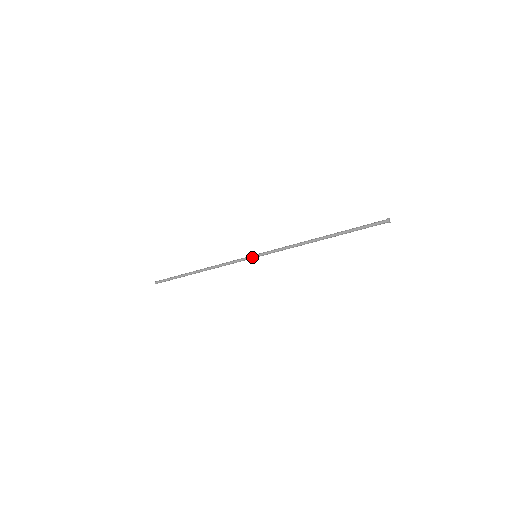
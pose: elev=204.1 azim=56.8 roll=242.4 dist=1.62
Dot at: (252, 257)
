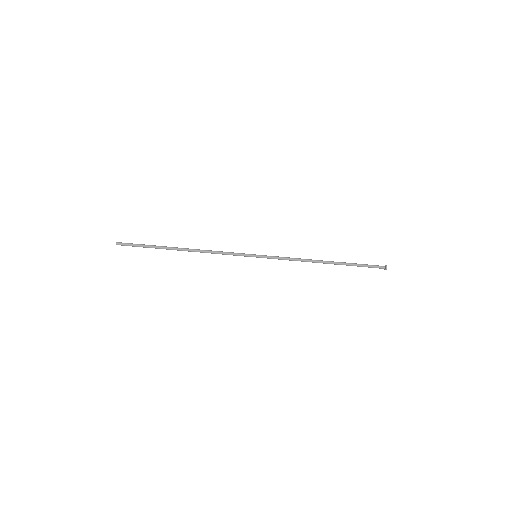
Dot at: (252, 254)
